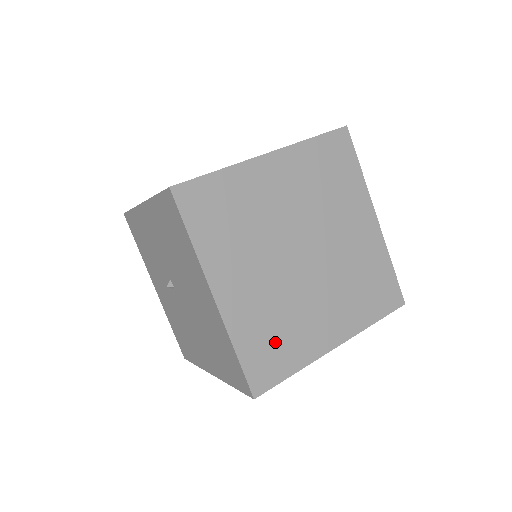
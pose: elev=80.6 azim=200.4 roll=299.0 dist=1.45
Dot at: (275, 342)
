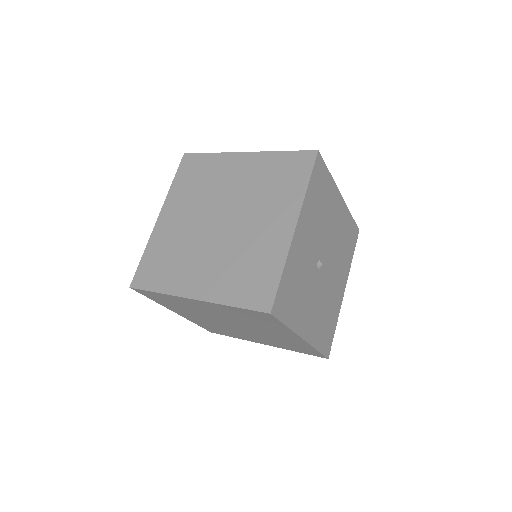
Dot at: (164, 264)
